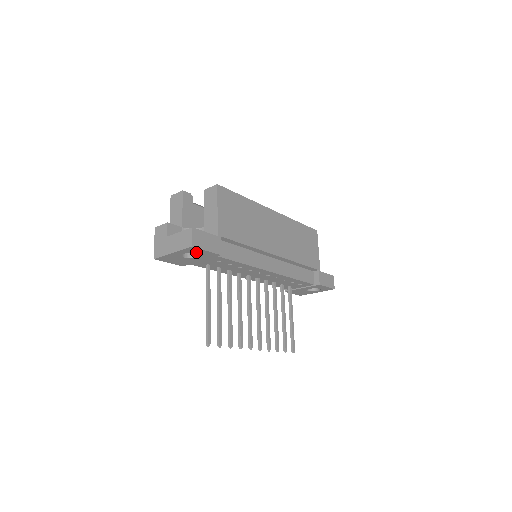
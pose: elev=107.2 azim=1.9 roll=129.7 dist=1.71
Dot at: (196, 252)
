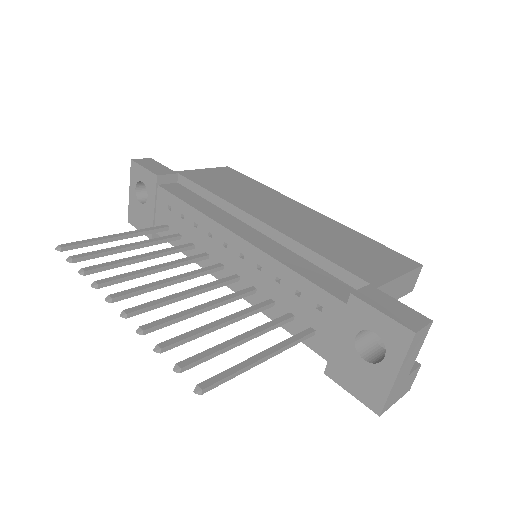
Dot at: (140, 178)
